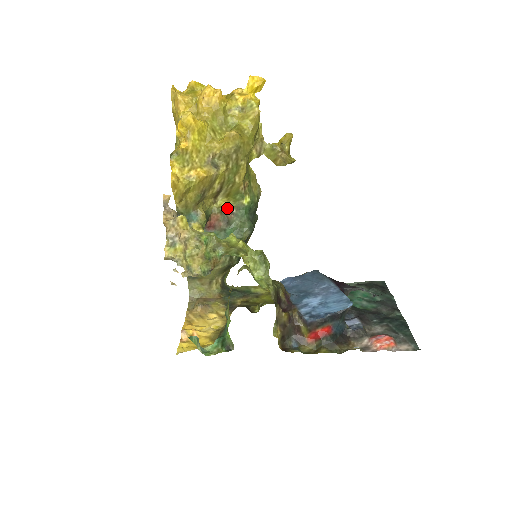
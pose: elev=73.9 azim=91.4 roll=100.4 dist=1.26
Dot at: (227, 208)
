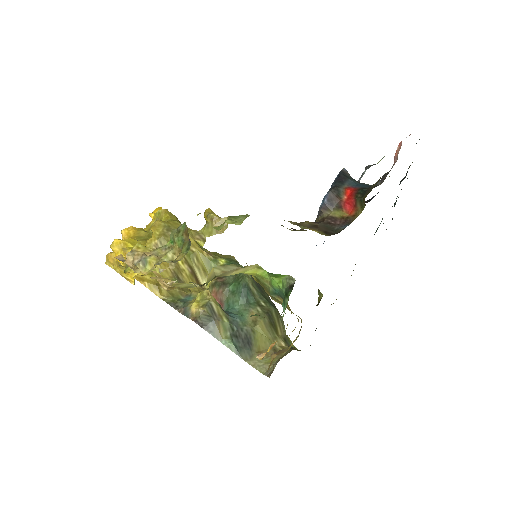
Dot at: (214, 279)
